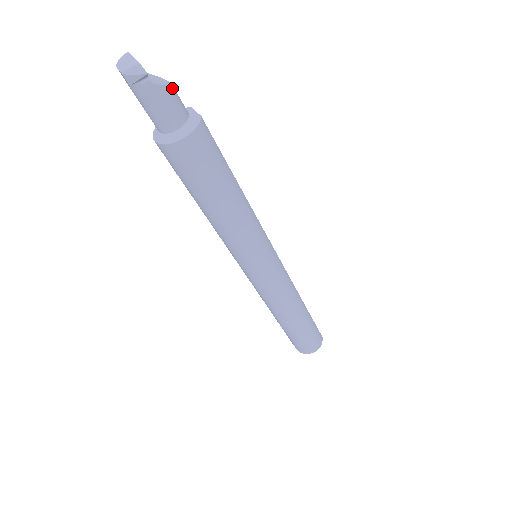
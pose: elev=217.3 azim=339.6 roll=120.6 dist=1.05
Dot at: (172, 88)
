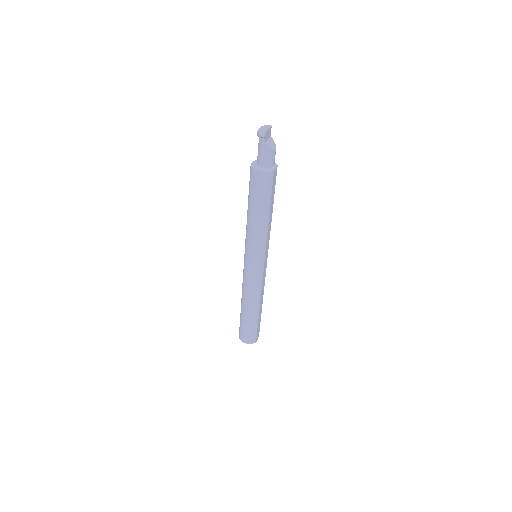
Dot at: (273, 151)
